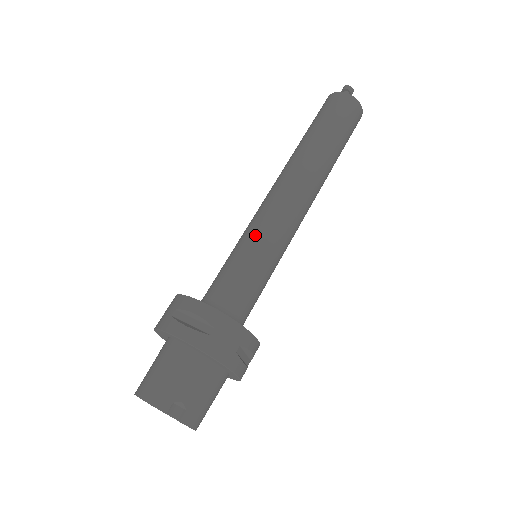
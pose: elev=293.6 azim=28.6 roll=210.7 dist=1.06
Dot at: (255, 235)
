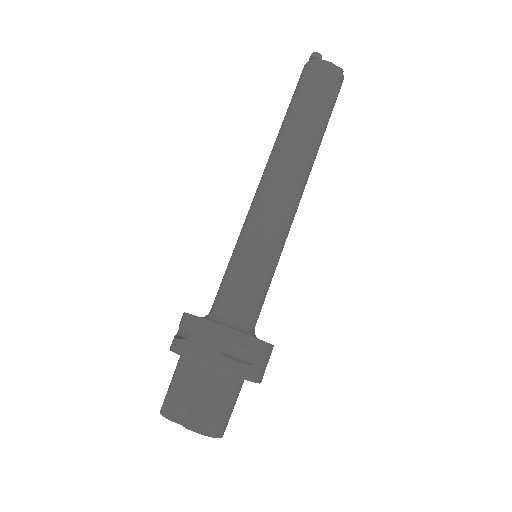
Dot at: (239, 237)
